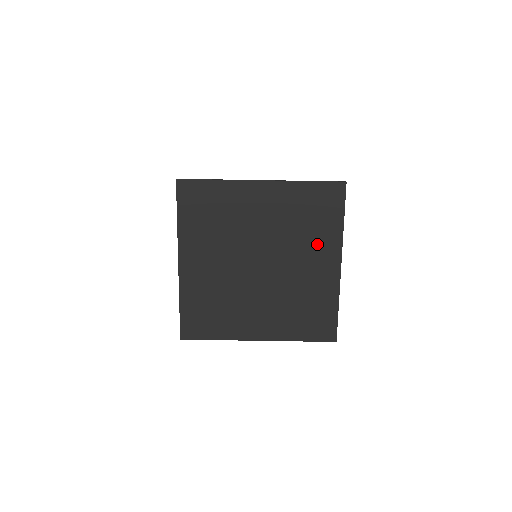
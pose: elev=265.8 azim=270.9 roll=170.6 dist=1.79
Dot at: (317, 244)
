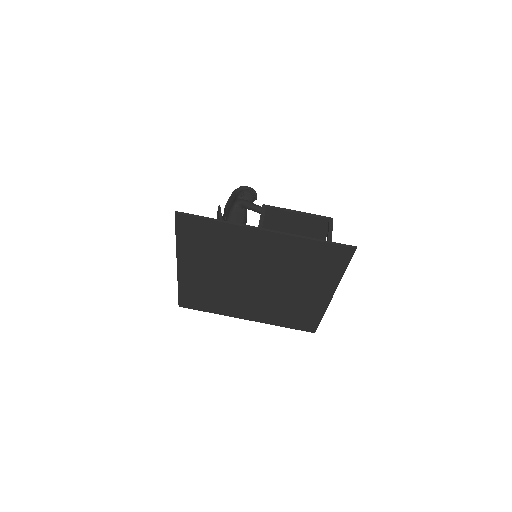
Dot at: (313, 281)
